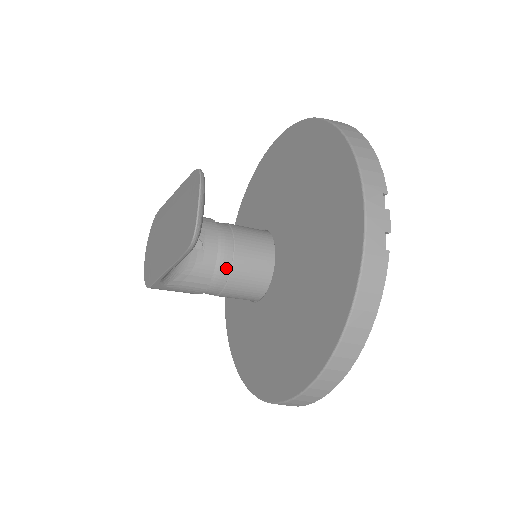
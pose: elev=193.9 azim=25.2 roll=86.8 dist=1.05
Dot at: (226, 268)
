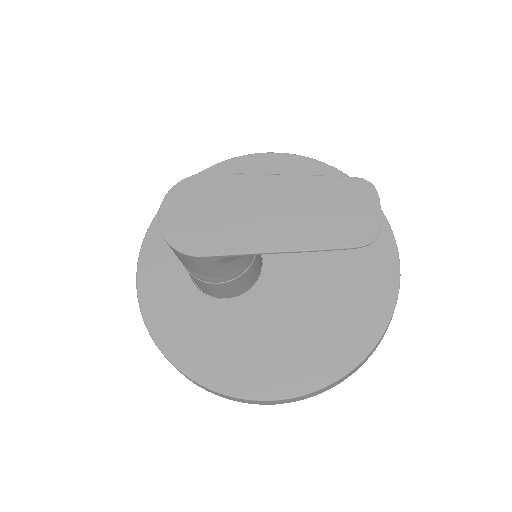
Dot at: (251, 260)
